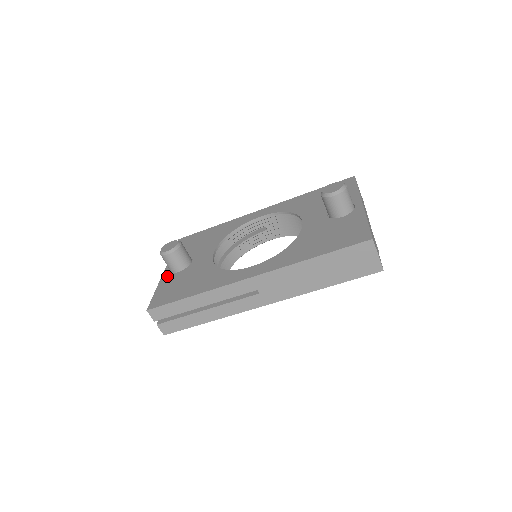
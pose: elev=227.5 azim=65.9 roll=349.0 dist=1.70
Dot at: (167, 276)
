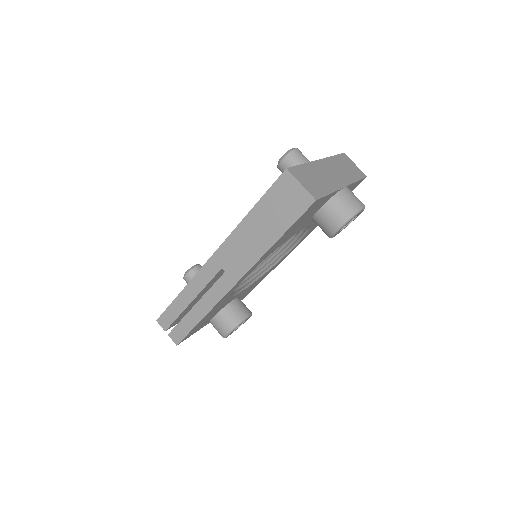
Dot at: occluded
